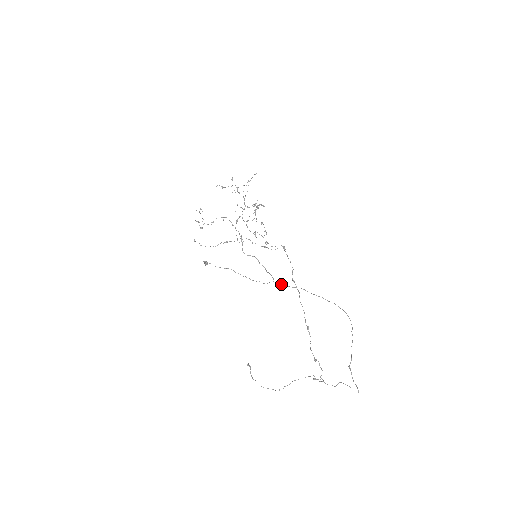
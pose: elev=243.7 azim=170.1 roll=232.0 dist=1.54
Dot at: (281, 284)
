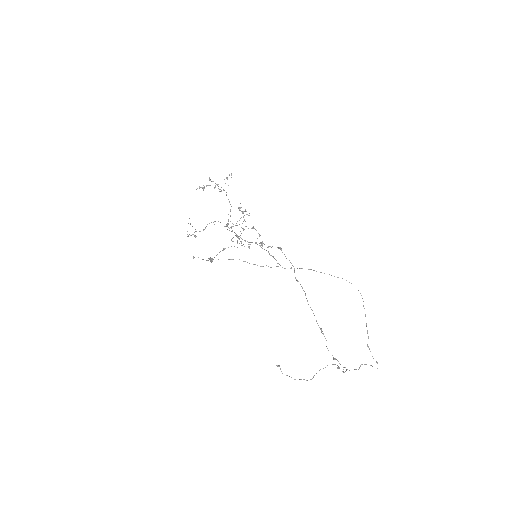
Dot at: occluded
